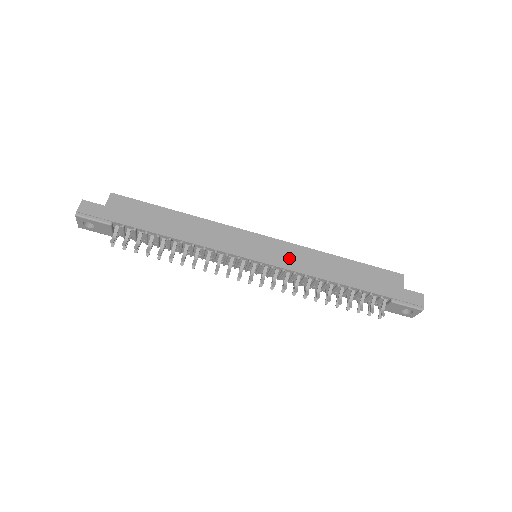
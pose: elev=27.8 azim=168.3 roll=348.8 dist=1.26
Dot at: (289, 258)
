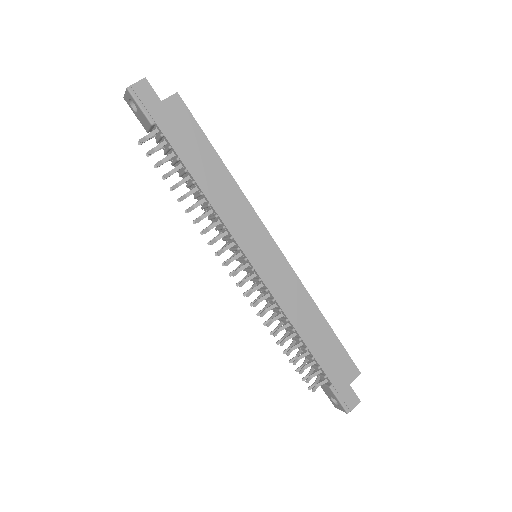
Dot at: (281, 284)
